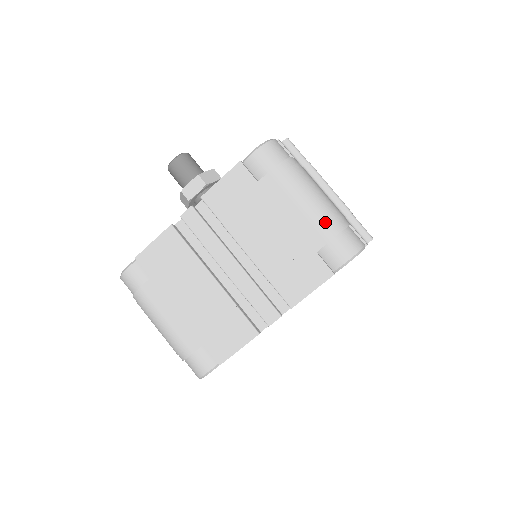
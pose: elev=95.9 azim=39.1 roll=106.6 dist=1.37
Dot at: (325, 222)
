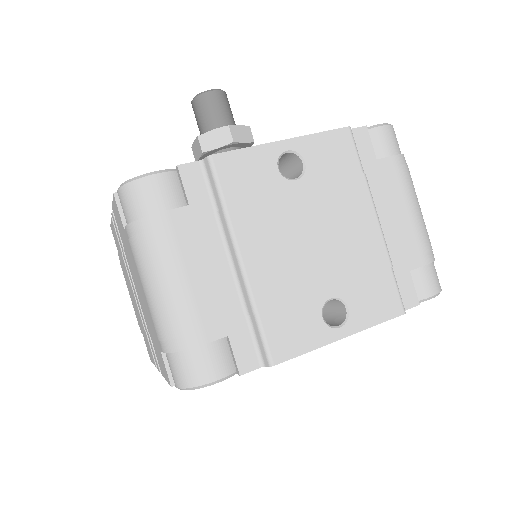
Dot at: (160, 329)
